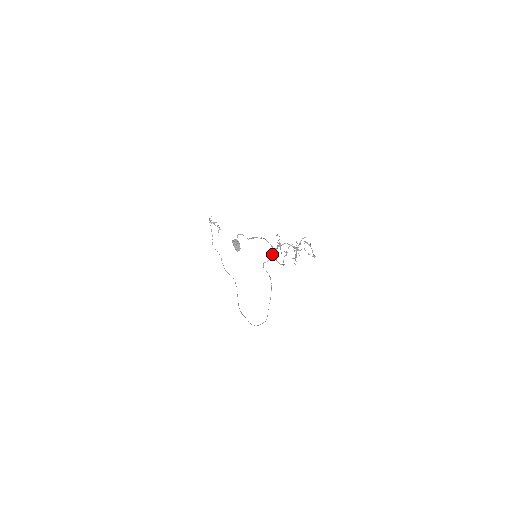
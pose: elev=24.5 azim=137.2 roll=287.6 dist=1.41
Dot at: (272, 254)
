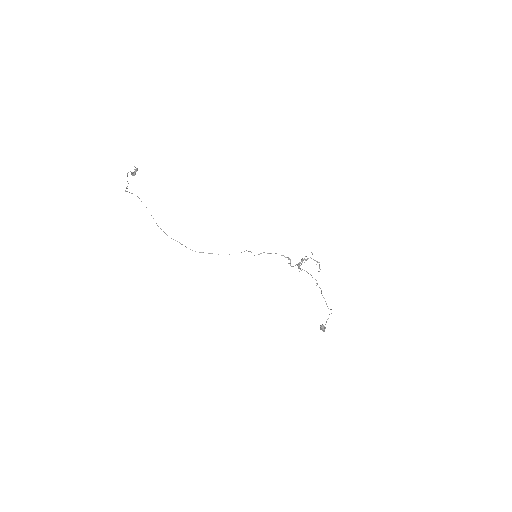
Dot at: occluded
